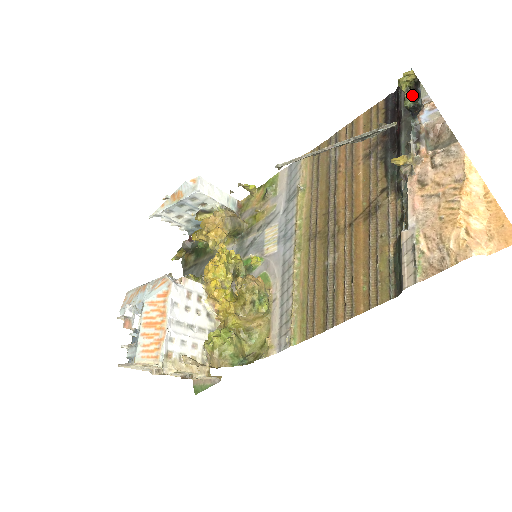
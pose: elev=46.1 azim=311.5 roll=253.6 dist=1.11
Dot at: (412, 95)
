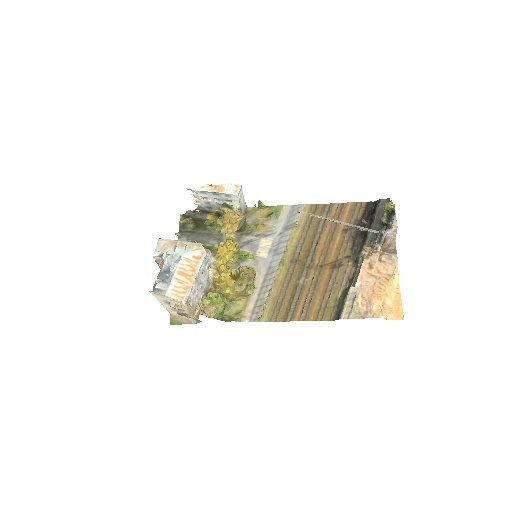
Dot at: (387, 216)
